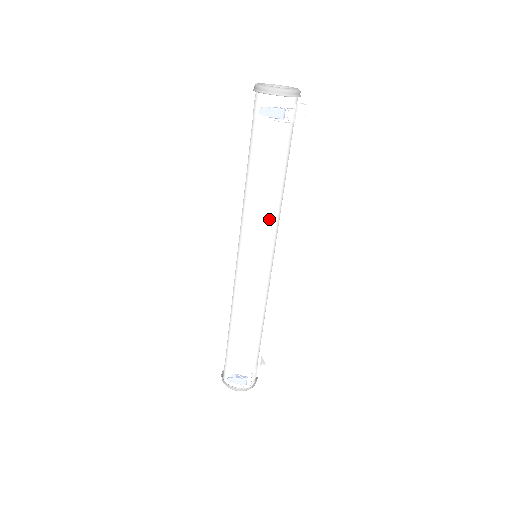
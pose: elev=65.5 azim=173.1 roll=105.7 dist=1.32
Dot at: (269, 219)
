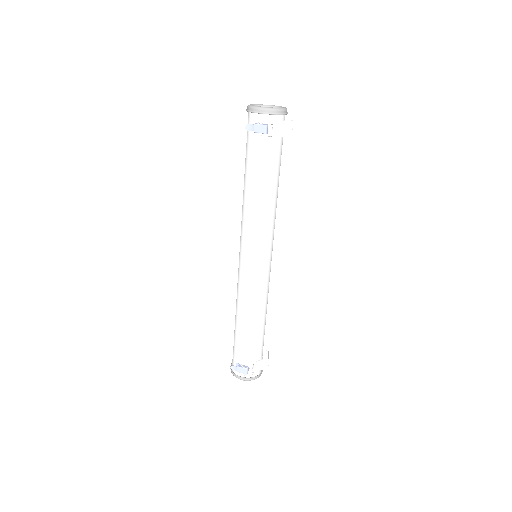
Dot at: (261, 222)
